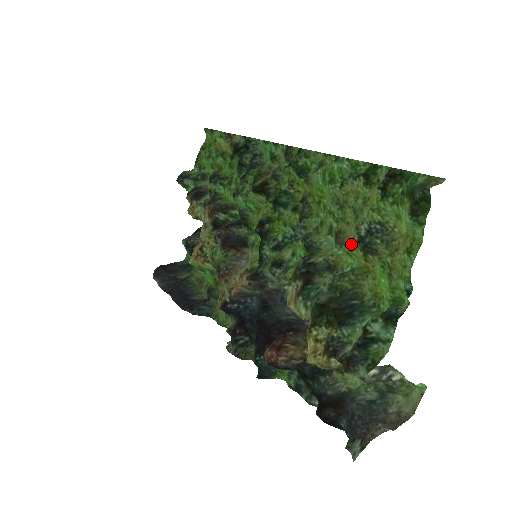
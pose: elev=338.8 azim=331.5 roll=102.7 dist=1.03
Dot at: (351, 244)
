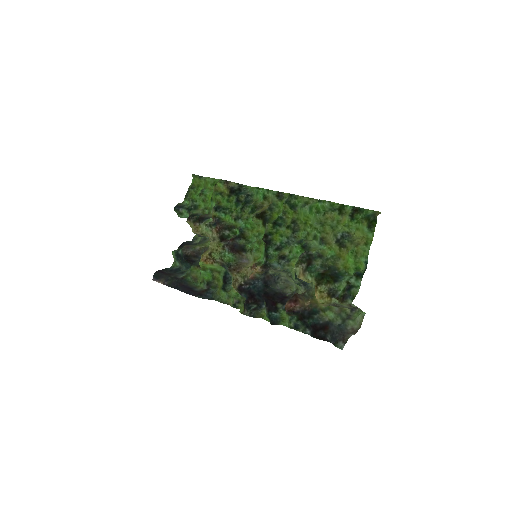
Dot at: (332, 243)
